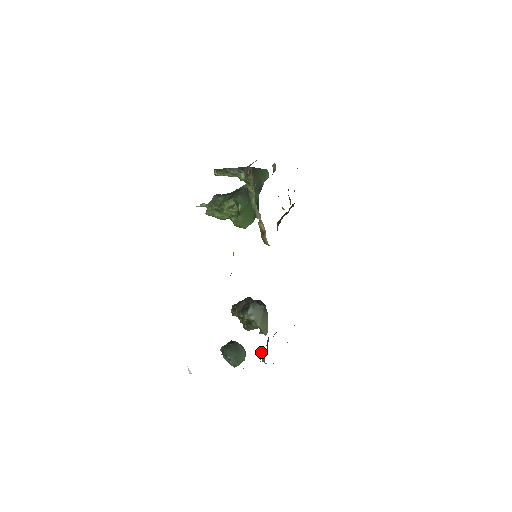
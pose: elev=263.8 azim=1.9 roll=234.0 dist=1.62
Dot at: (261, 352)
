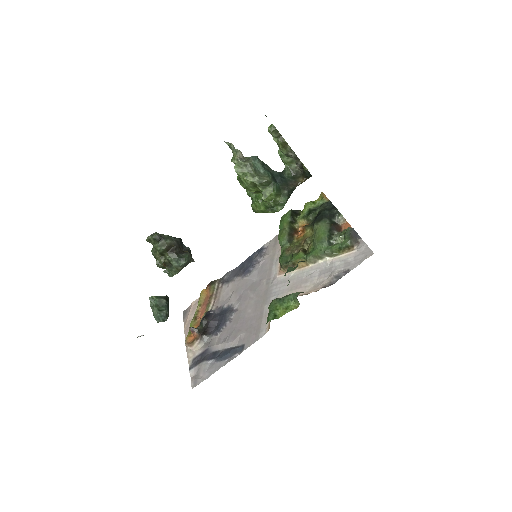
Dot at: (208, 335)
